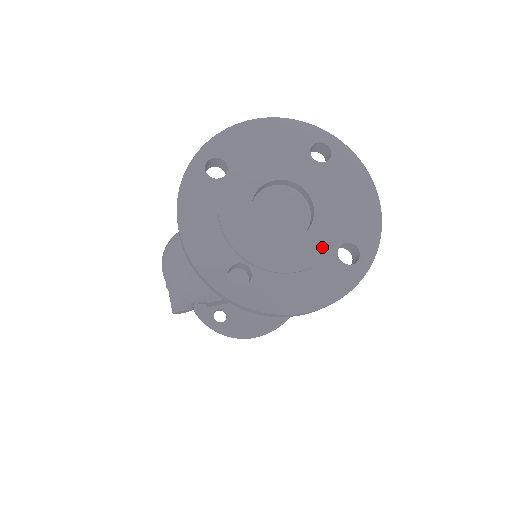
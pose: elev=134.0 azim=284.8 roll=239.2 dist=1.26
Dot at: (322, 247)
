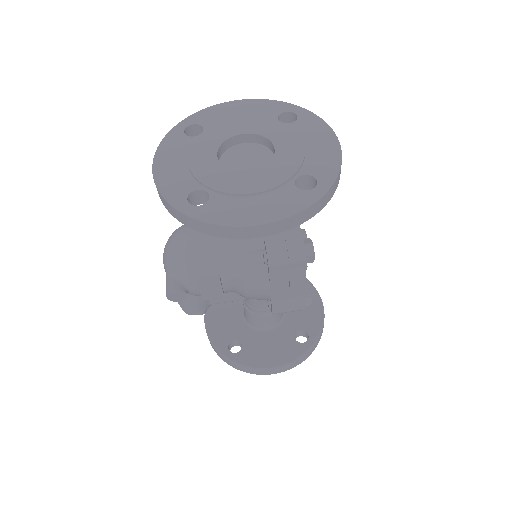
Dot at: (279, 176)
